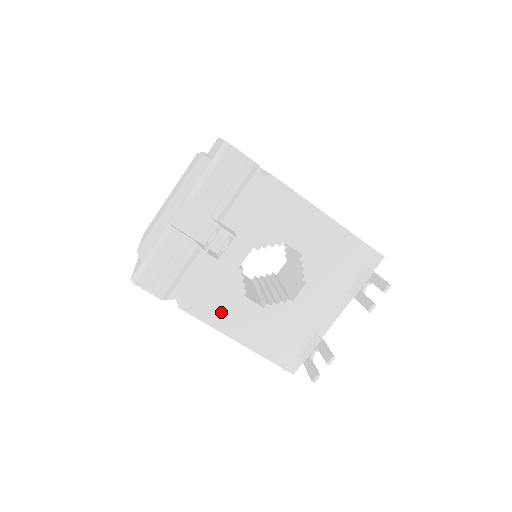
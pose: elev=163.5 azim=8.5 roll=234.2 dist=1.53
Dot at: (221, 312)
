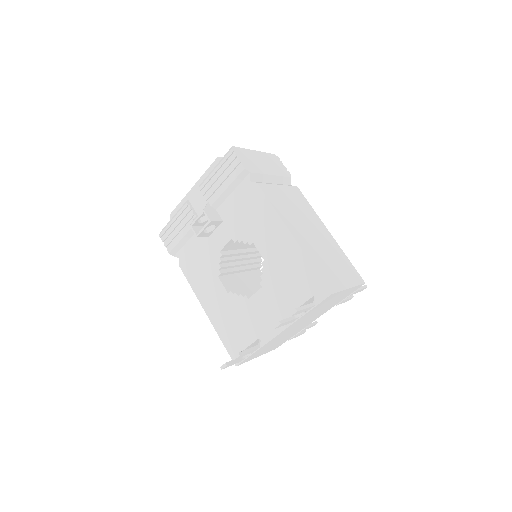
Dot at: (201, 282)
